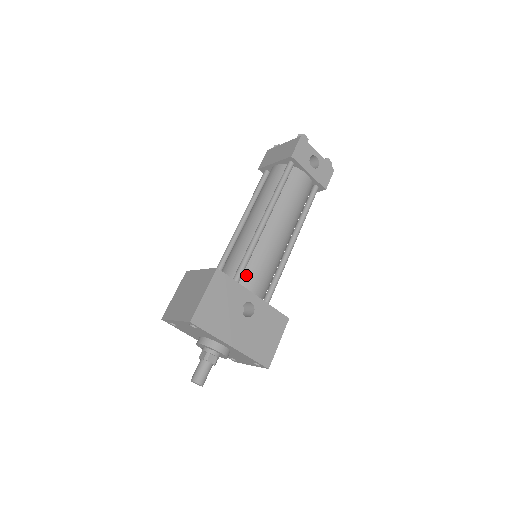
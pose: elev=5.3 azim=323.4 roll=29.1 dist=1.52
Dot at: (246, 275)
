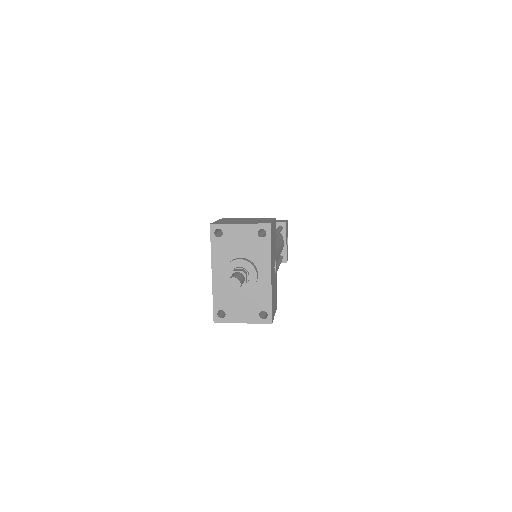
Dot at: occluded
